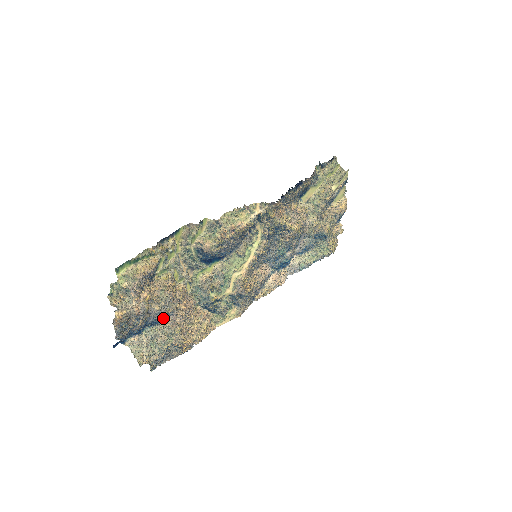
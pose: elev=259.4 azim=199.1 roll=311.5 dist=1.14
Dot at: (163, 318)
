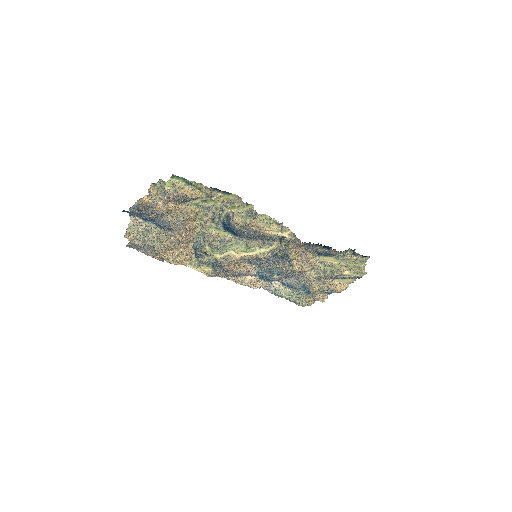
Dot at: (166, 228)
